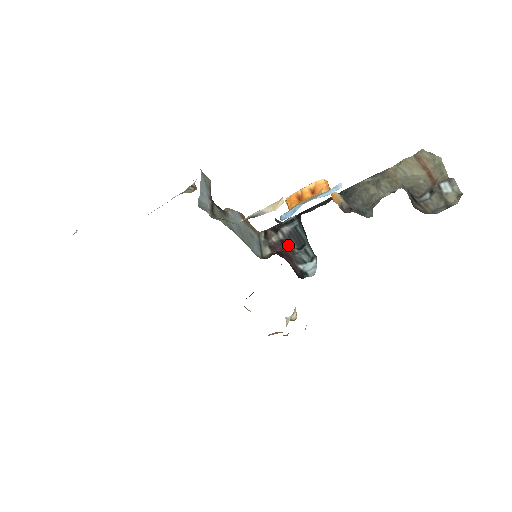
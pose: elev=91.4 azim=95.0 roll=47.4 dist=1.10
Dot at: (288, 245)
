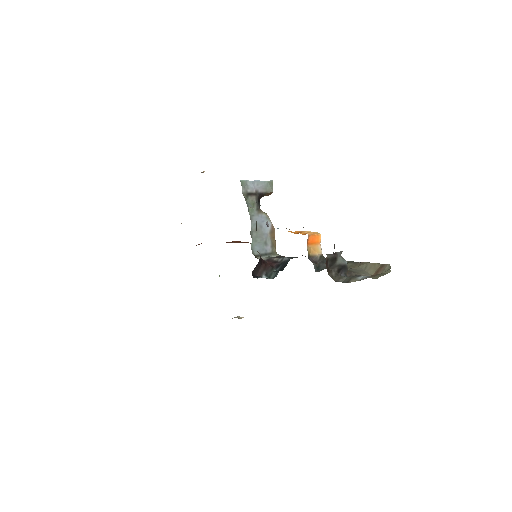
Dot at: (276, 265)
